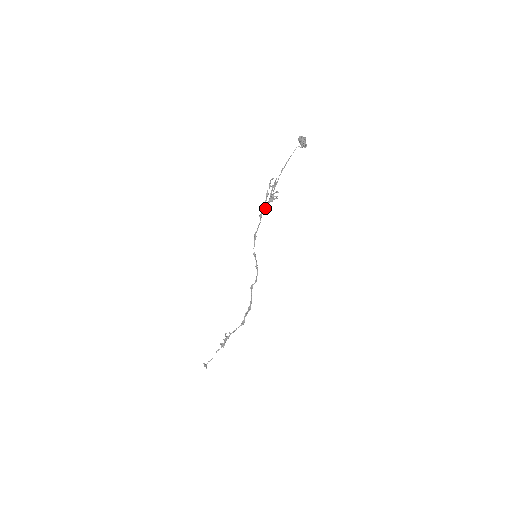
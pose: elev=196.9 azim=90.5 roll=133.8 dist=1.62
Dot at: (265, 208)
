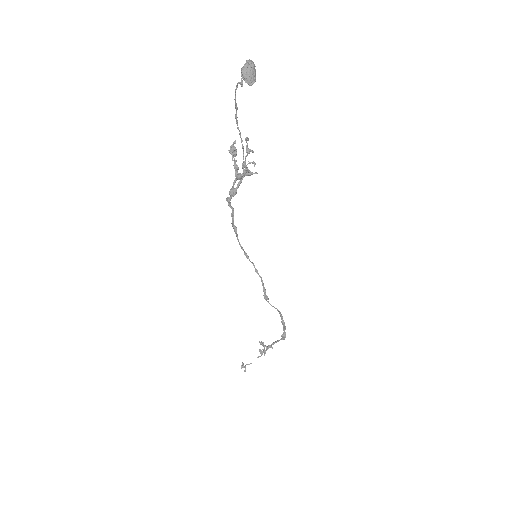
Dot at: (231, 188)
